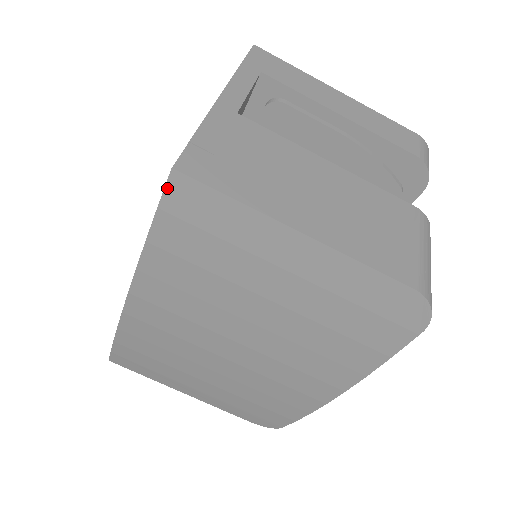
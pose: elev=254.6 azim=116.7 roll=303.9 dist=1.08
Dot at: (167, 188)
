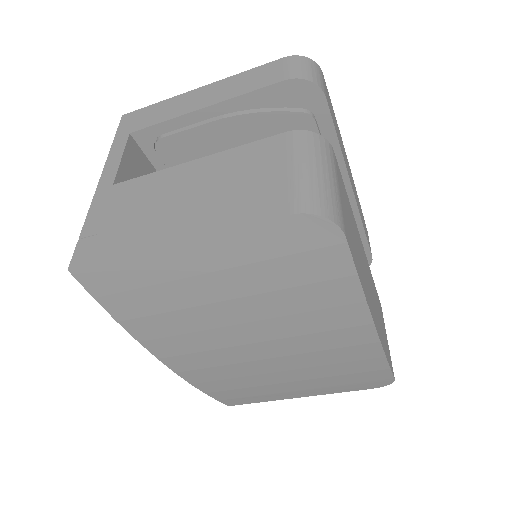
Dot at: (81, 283)
